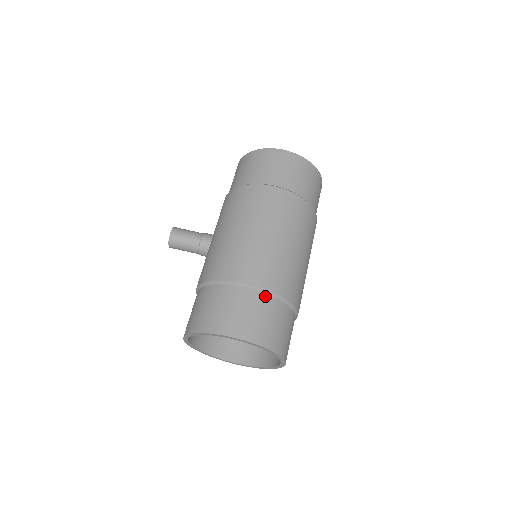
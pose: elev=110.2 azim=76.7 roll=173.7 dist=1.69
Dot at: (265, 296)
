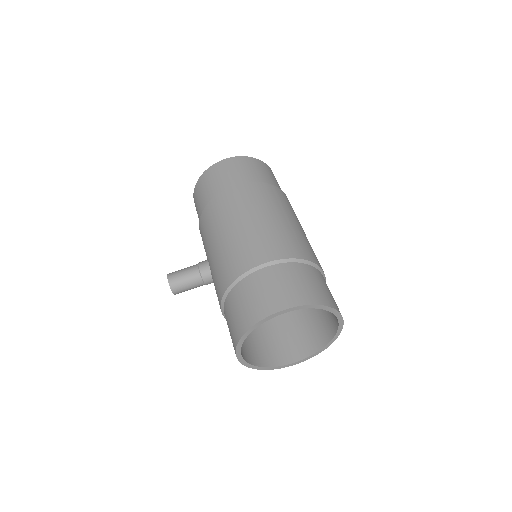
Dot at: (288, 265)
